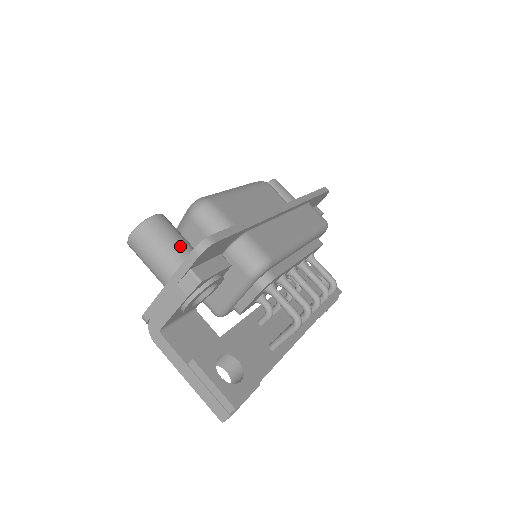
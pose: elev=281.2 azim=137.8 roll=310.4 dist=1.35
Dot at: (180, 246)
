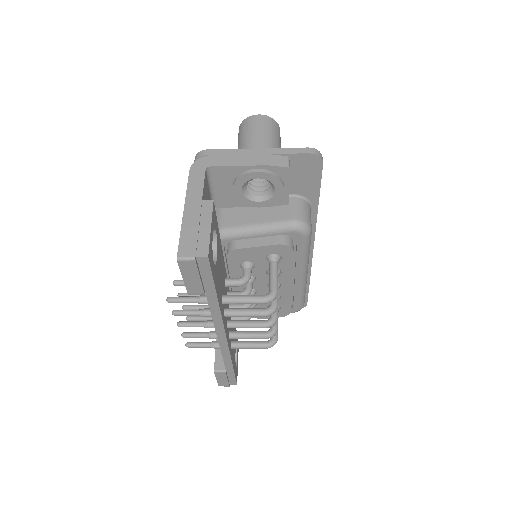
Dot at: occluded
